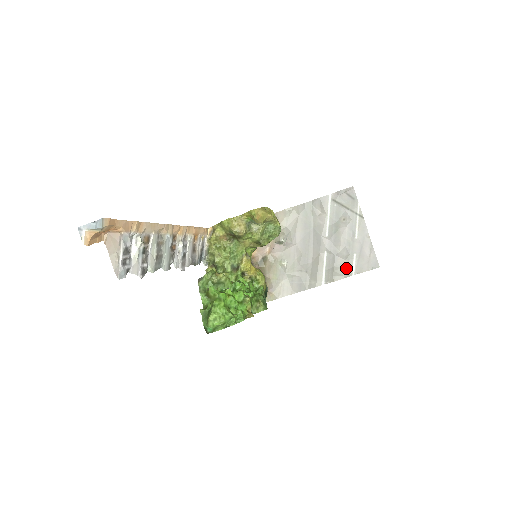
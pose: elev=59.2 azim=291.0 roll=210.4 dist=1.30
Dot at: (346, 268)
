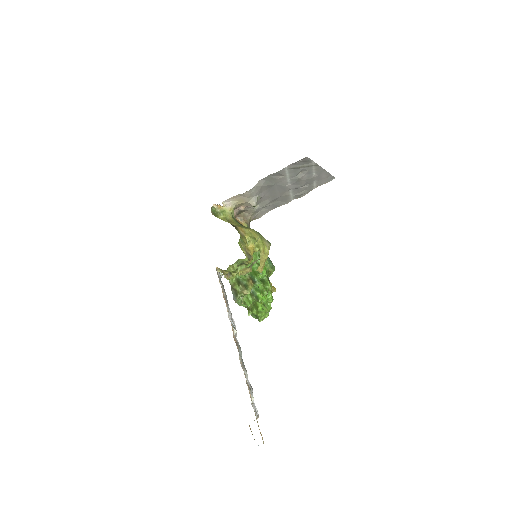
Dot at: (309, 189)
